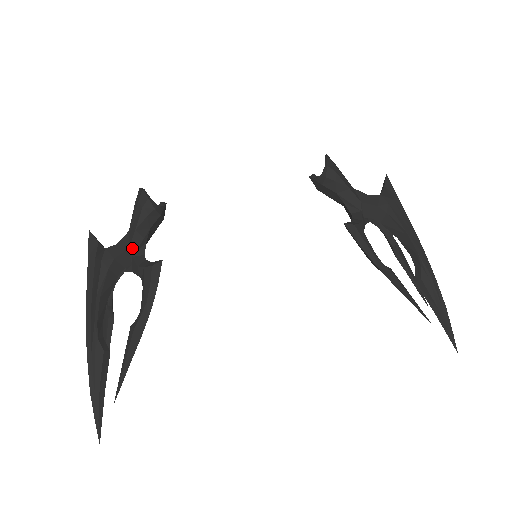
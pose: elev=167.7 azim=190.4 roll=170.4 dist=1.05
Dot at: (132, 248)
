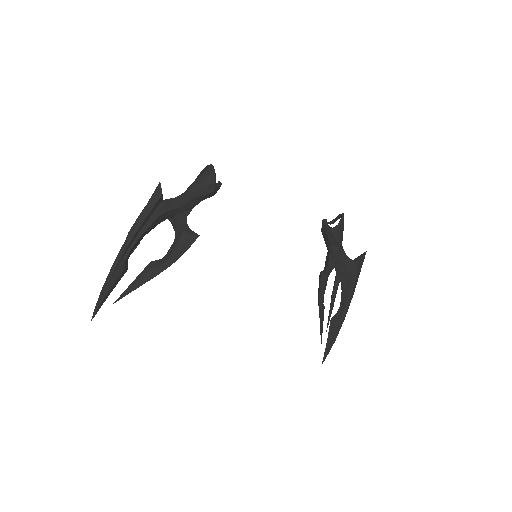
Dot at: (182, 209)
